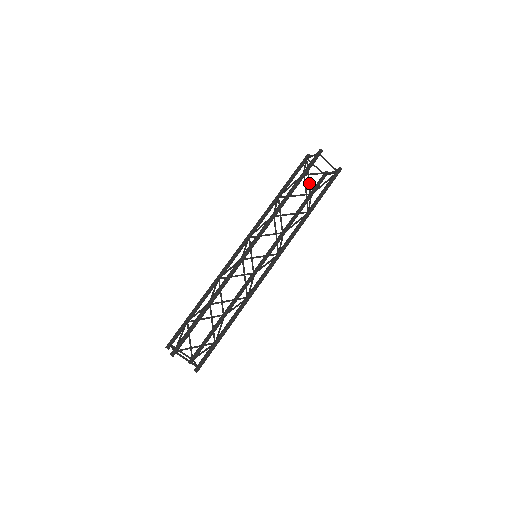
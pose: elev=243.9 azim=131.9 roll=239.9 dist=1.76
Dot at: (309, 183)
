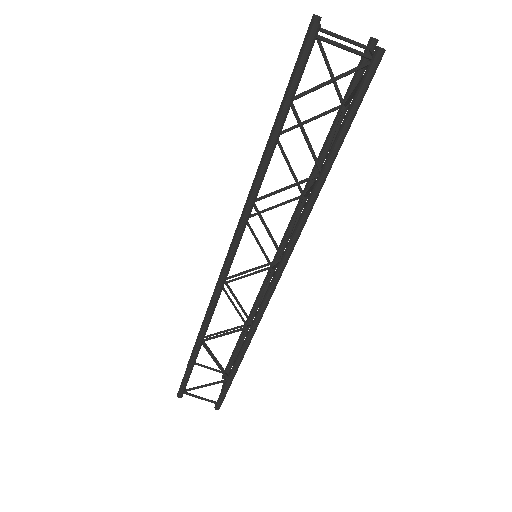
Dot at: (334, 83)
